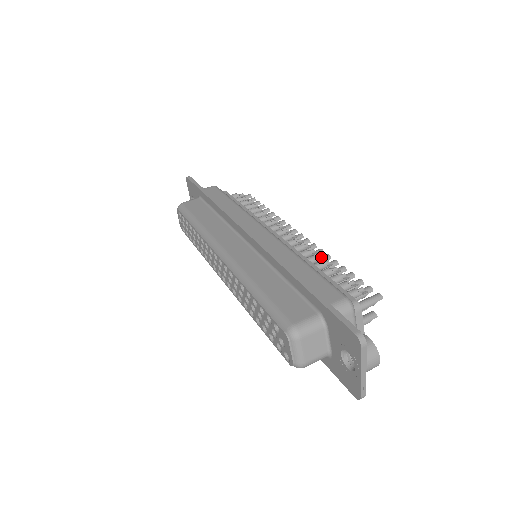
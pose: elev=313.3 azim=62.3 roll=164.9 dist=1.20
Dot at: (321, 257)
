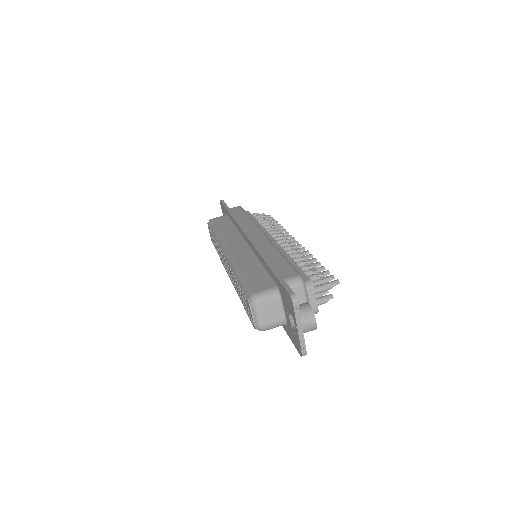
Dot at: (303, 255)
